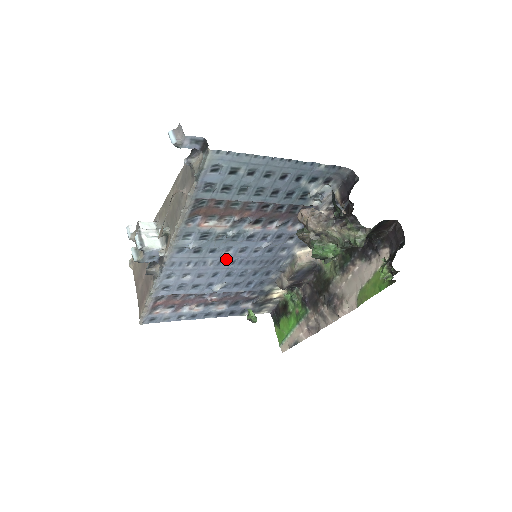
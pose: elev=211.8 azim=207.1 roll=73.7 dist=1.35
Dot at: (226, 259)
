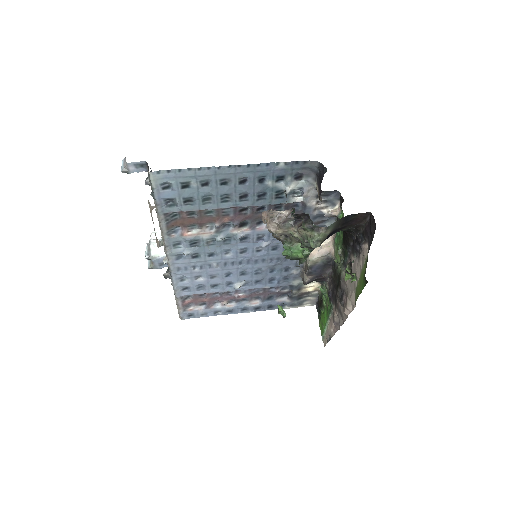
Dot at: (230, 260)
